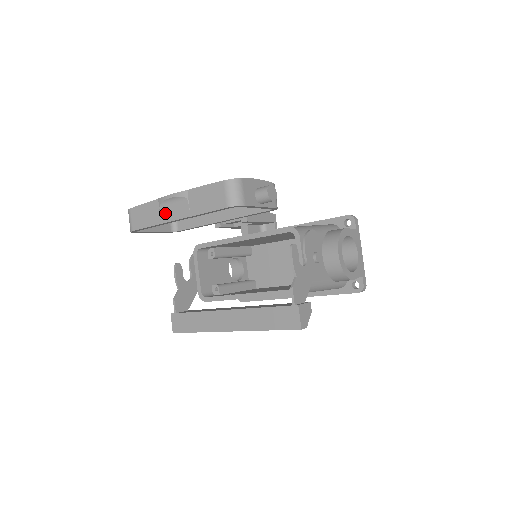
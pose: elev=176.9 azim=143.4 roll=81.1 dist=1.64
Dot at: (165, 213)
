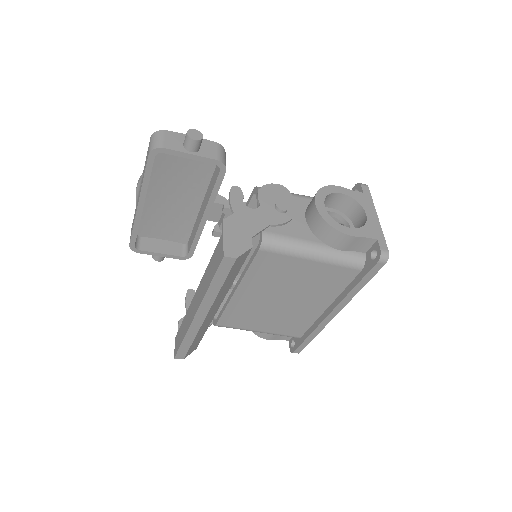
Dot at: (136, 207)
